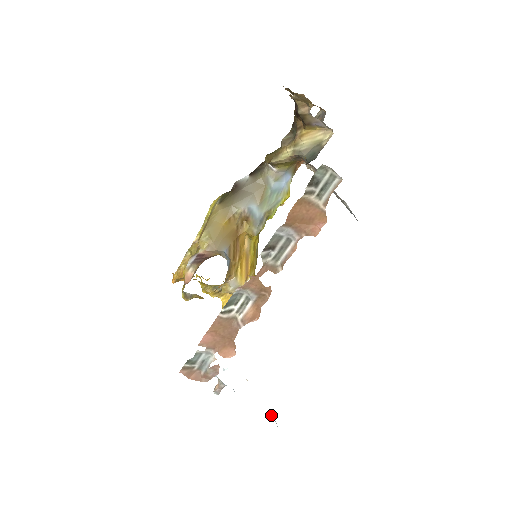
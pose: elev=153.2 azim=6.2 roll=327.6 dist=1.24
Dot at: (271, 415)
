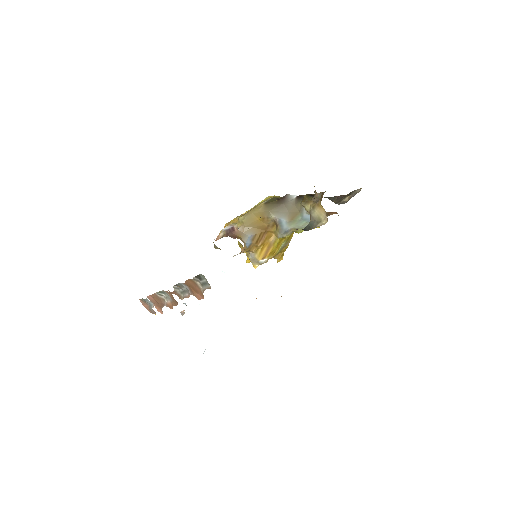
Dot at: occluded
